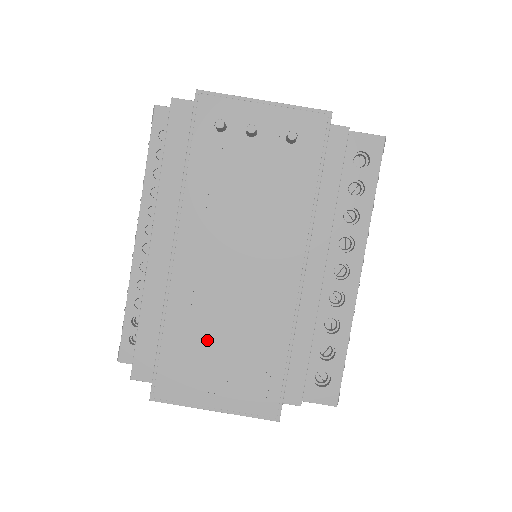
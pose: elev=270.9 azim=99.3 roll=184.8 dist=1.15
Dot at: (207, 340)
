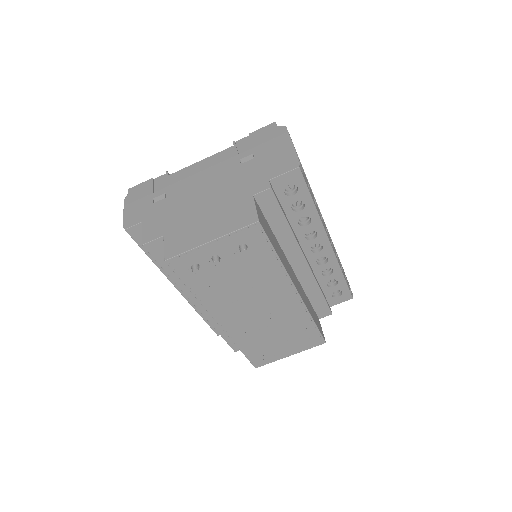
Dot at: (266, 340)
